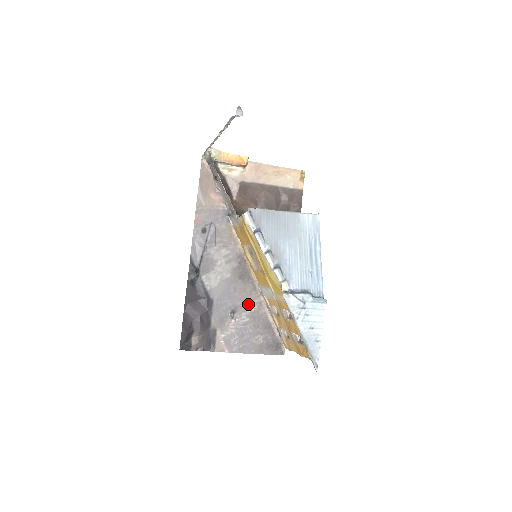
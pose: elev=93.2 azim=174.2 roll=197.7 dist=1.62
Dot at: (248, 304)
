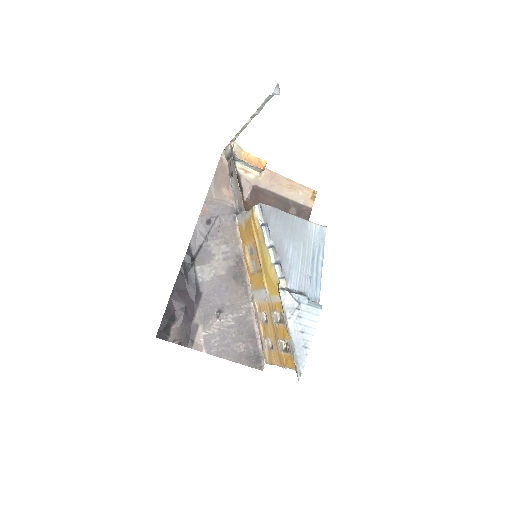
Dot at: (237, 307)
